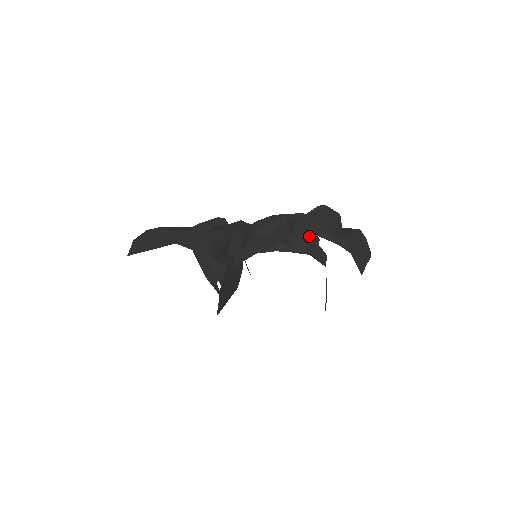
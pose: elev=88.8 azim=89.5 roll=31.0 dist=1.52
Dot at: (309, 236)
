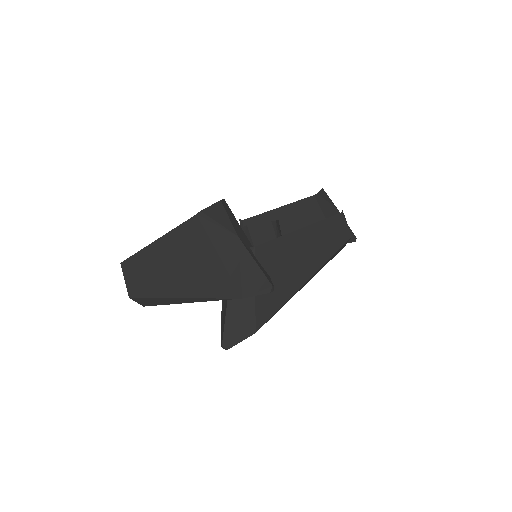
Dot at: occluded
